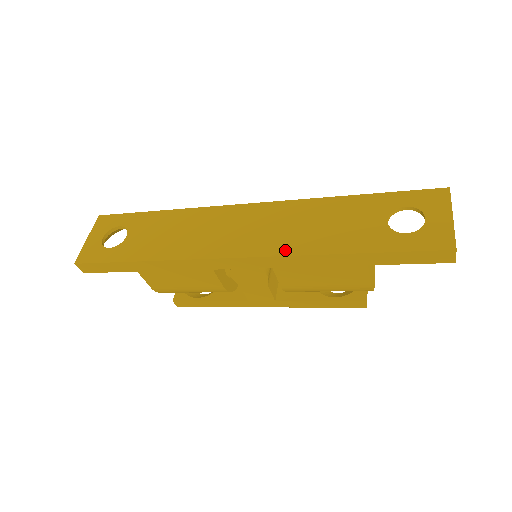
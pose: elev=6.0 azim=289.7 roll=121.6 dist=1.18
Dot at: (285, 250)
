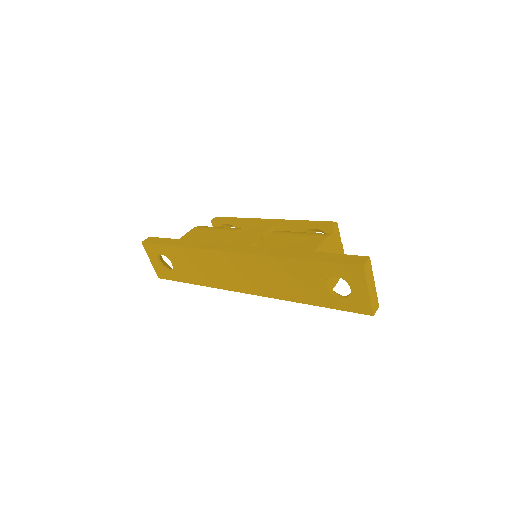
Dot at: (271, 295)
